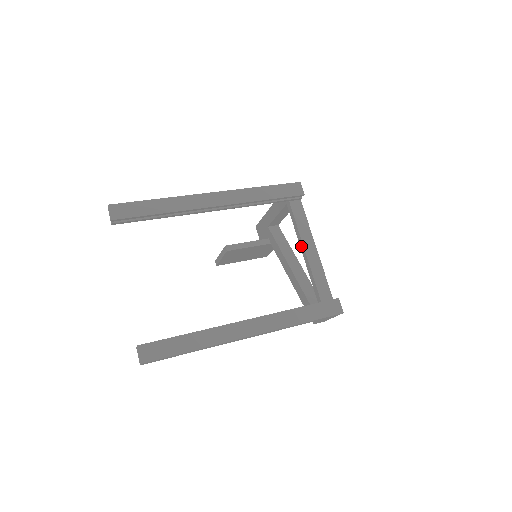
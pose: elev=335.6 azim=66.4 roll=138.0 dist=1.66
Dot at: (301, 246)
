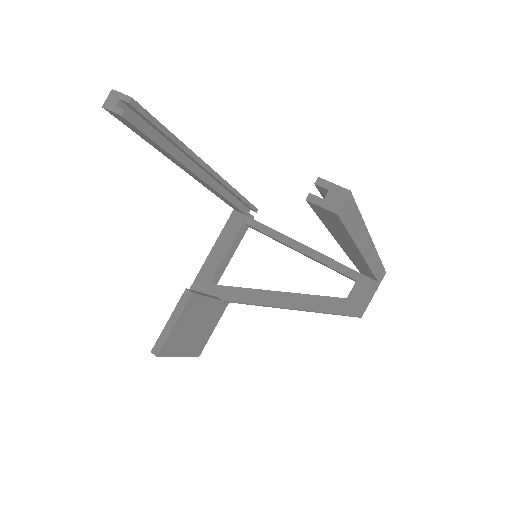
Dot at: (291, 244)
